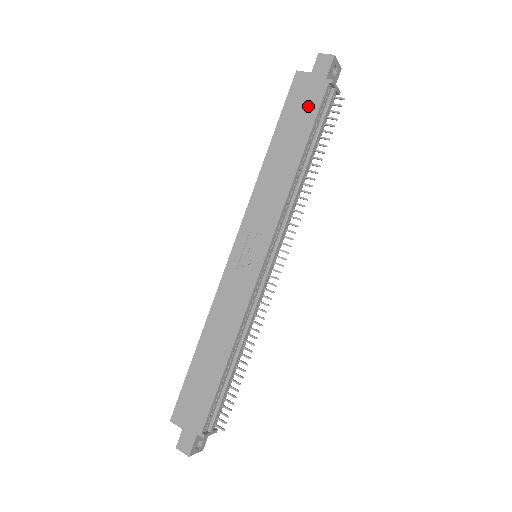
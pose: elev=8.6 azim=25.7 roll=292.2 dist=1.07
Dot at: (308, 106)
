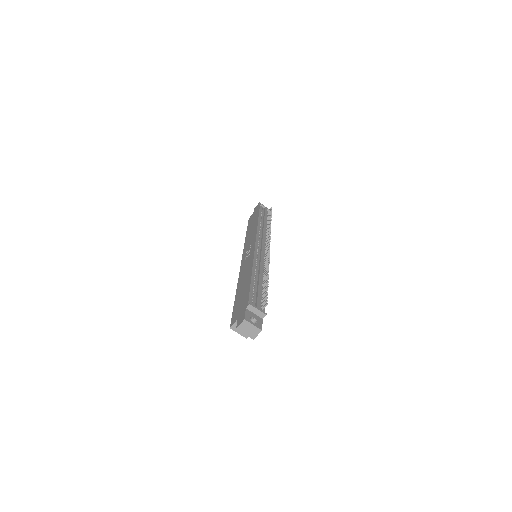
Dot at: (255, 215)
